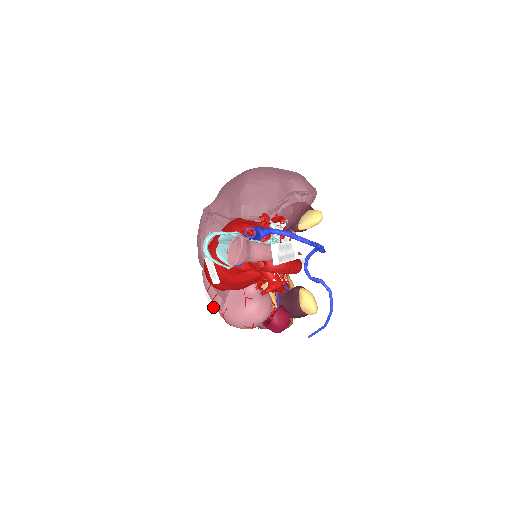
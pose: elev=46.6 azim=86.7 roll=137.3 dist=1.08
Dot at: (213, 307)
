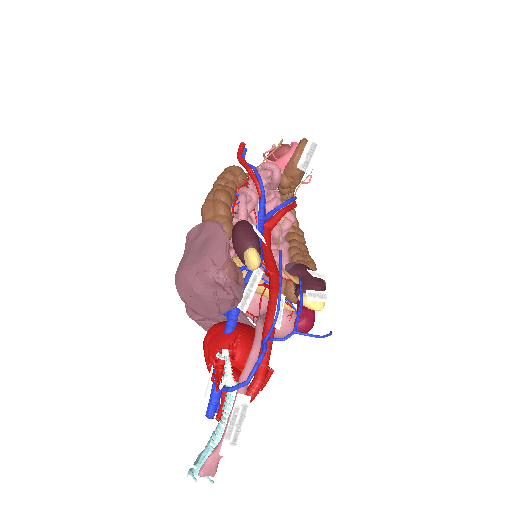
Dot at: occluded
